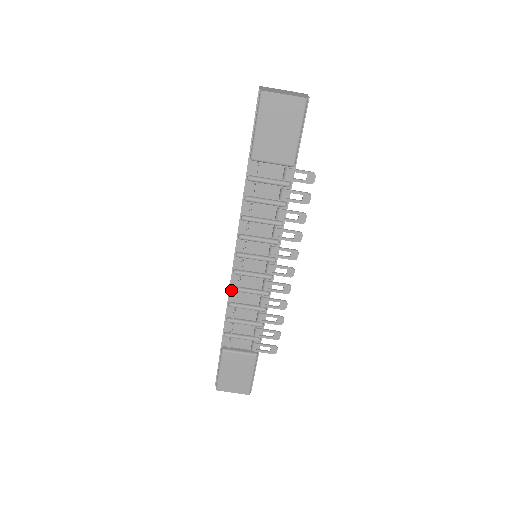
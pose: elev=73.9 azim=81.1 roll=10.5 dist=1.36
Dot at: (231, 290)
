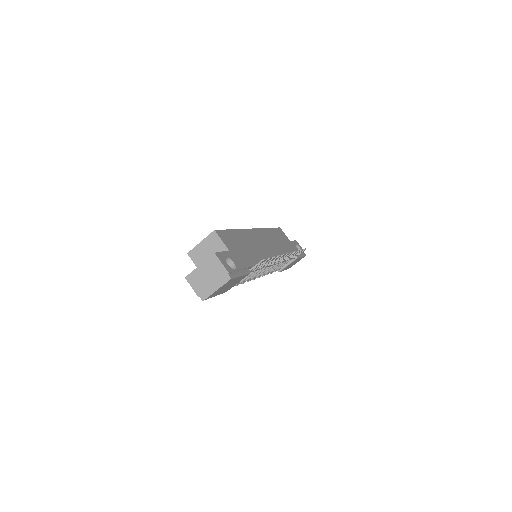
Dot at: occluded
